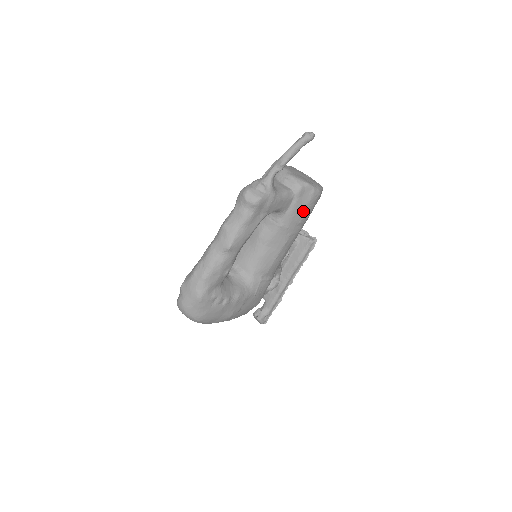
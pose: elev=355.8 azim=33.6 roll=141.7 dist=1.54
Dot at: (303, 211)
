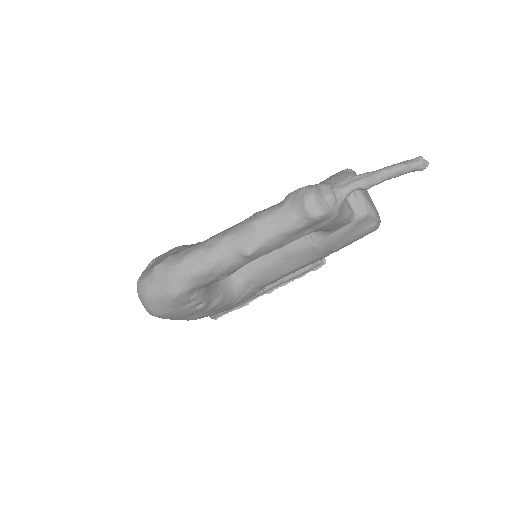
Dot at: (348, 240)
